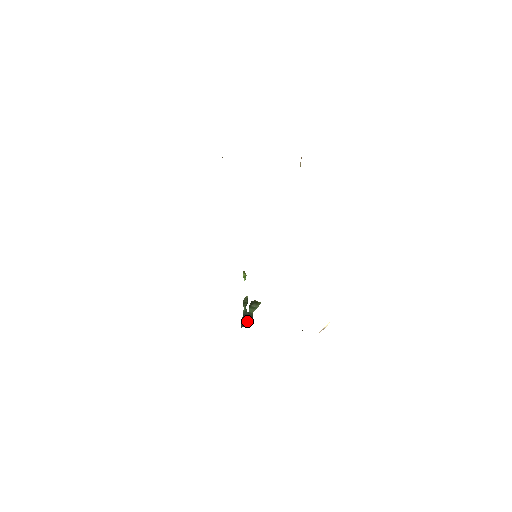
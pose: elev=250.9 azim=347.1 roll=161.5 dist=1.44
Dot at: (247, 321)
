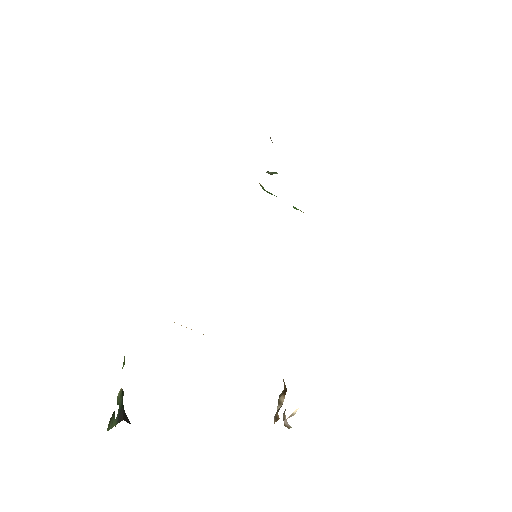
Dot at: (127, 419)
